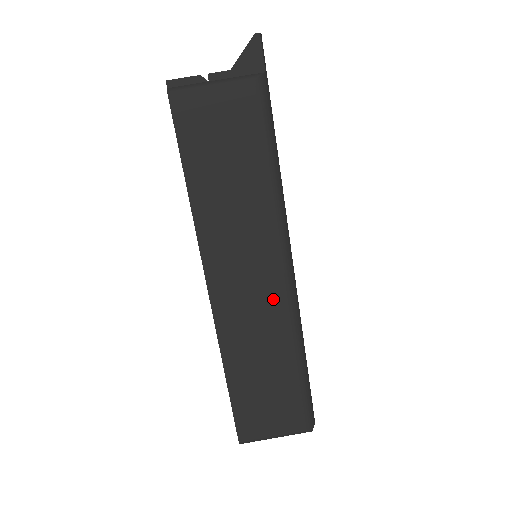
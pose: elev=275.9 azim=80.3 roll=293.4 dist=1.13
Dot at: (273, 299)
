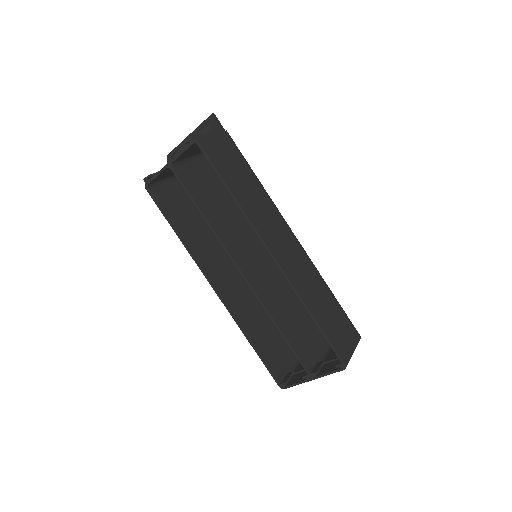
Dot at: (299, 252)
